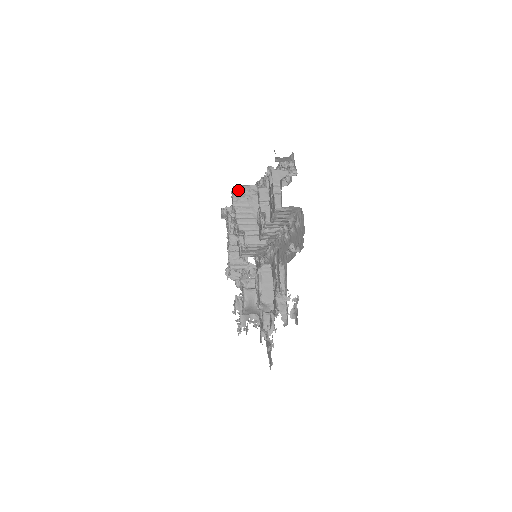
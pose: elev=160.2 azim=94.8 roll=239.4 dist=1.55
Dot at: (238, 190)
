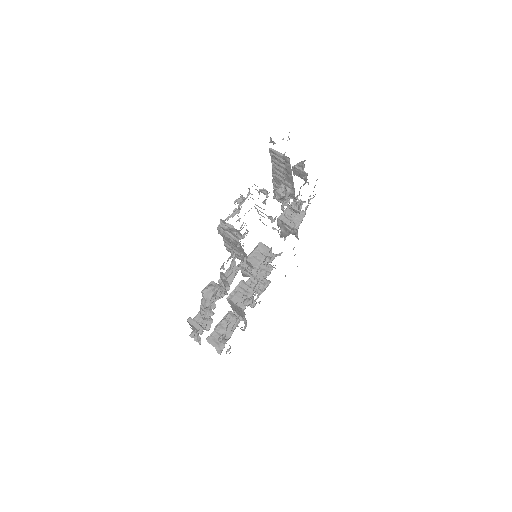
Dot at: (221, 228)
